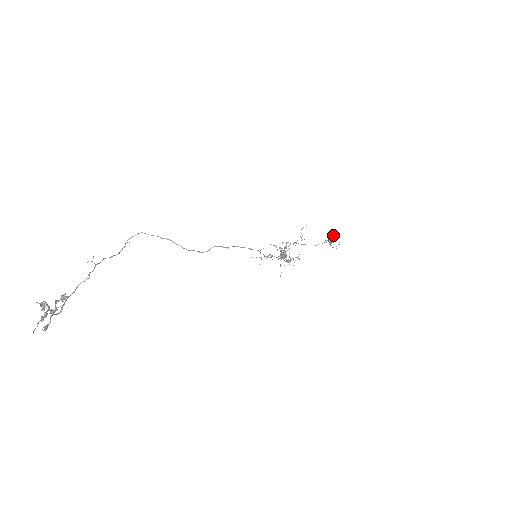
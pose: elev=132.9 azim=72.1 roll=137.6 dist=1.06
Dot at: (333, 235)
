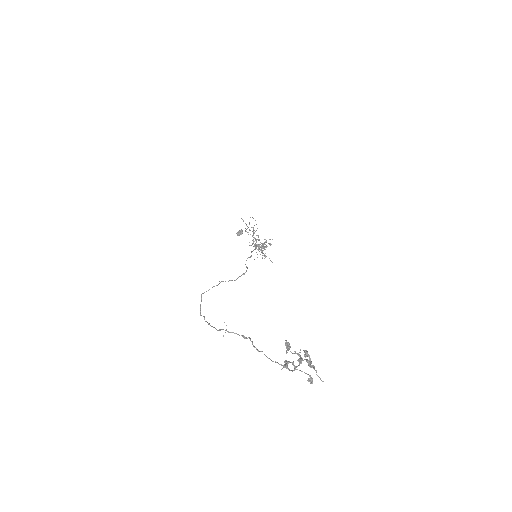
Dot at: (252, 217)
